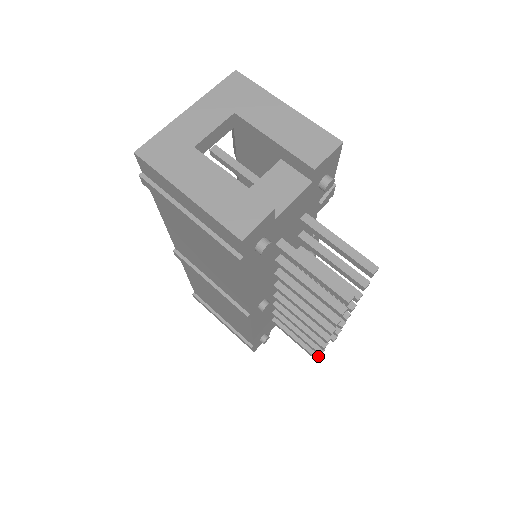
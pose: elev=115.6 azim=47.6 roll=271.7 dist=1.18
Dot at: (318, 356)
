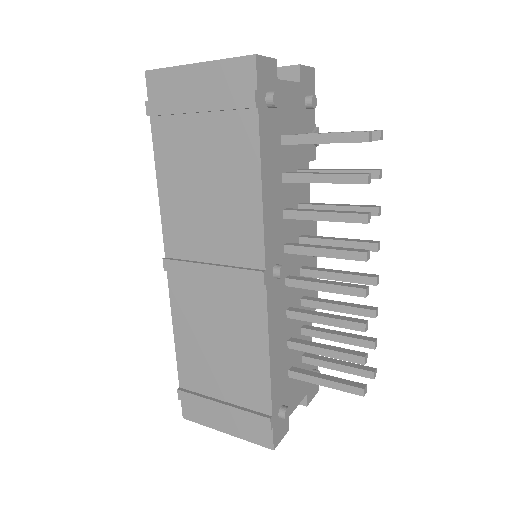
Dot at: (362, 386)
